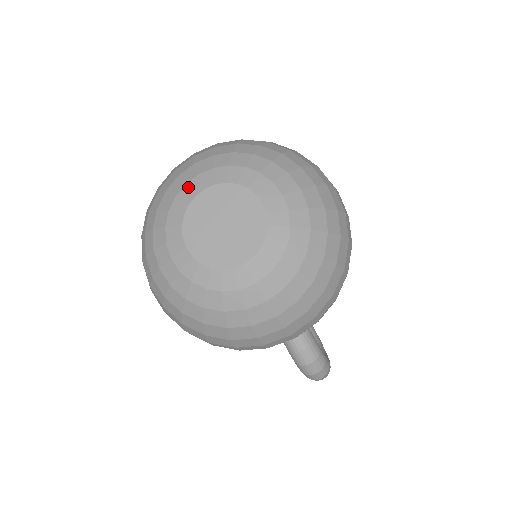
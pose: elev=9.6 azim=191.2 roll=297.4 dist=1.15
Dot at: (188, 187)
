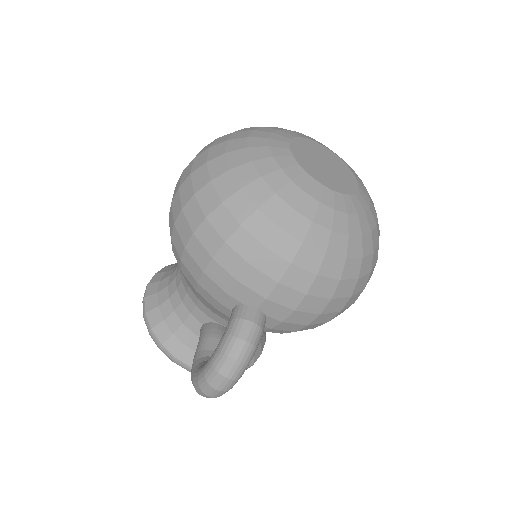
Dot at: (312, 138)
